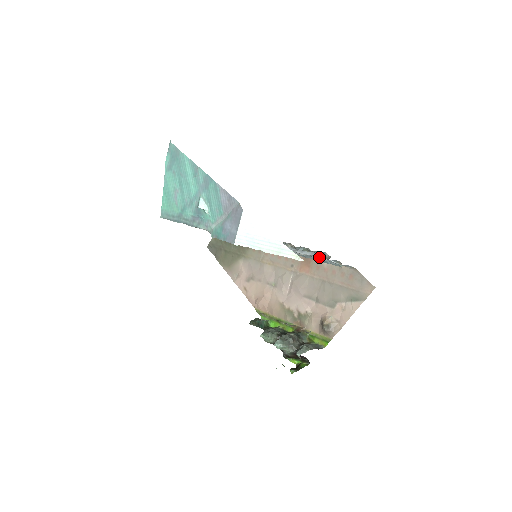
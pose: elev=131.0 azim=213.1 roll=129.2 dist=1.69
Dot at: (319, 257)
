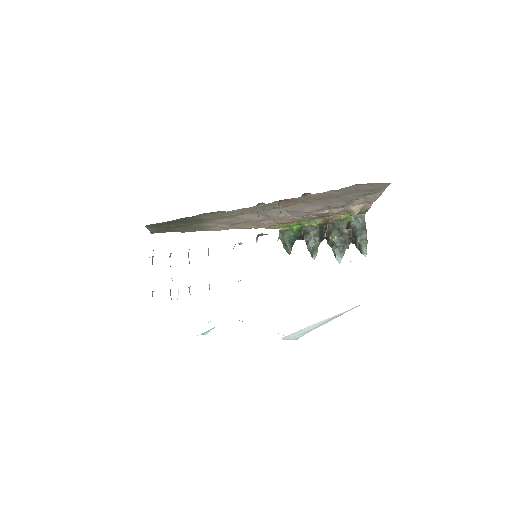
Dot at: (327, 228)
